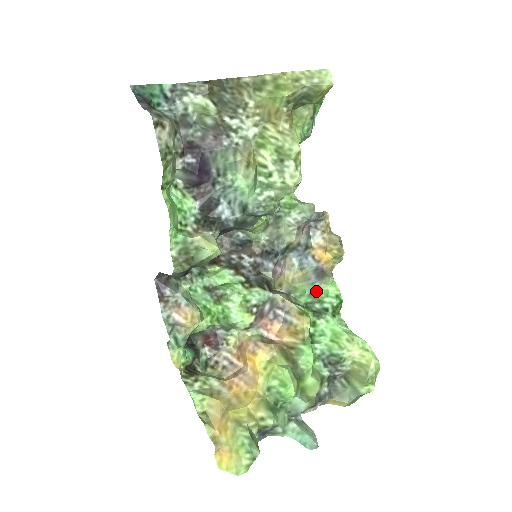
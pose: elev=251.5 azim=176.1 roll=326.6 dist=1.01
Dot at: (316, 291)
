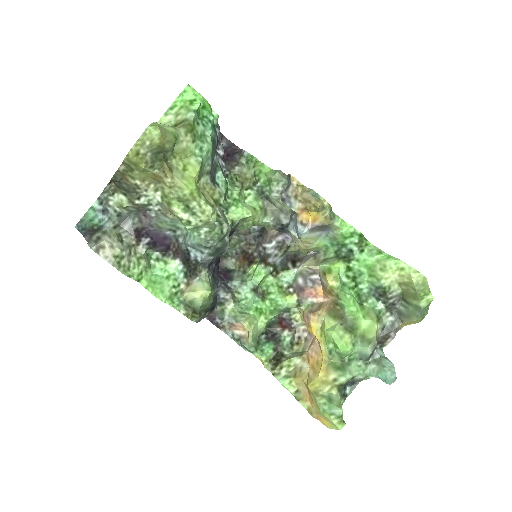
Dot at: (334, 239)
